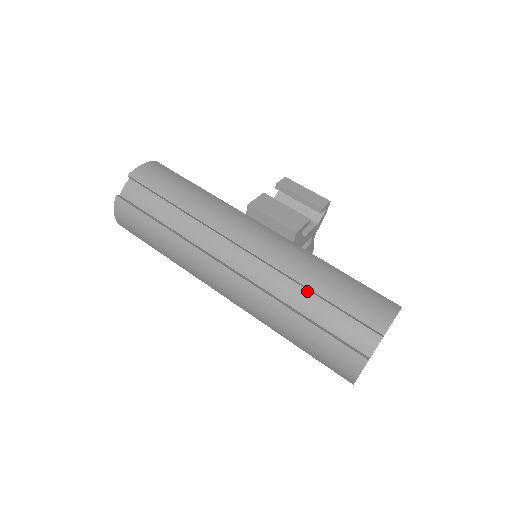
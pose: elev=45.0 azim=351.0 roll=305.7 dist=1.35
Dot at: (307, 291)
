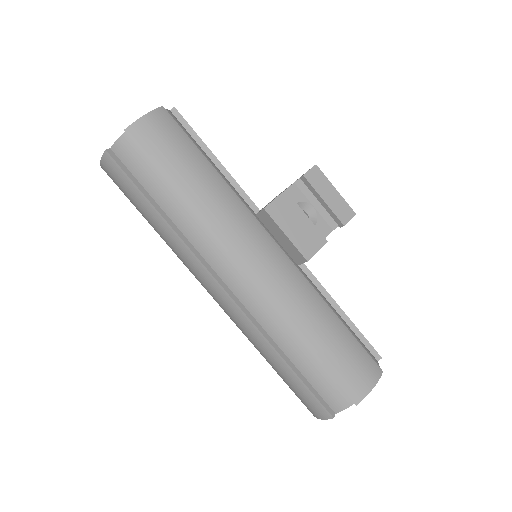
Dot at: (299, 339)
